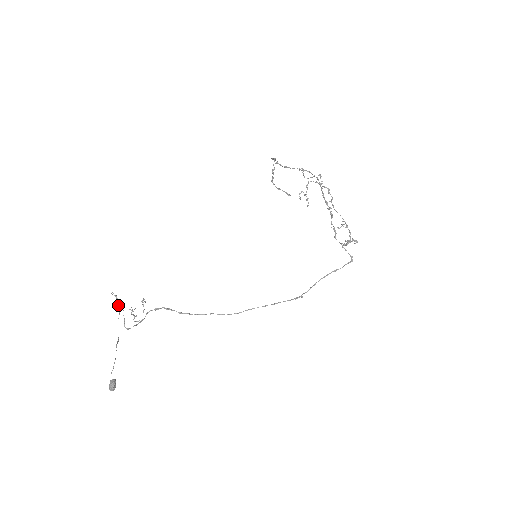
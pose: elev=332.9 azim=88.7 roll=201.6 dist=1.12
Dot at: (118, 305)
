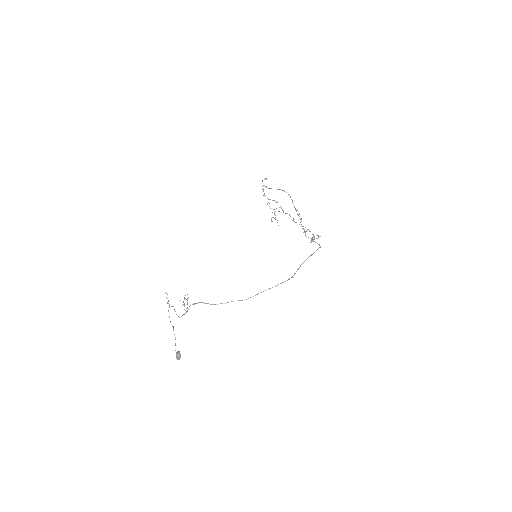
Dot at: occluded
